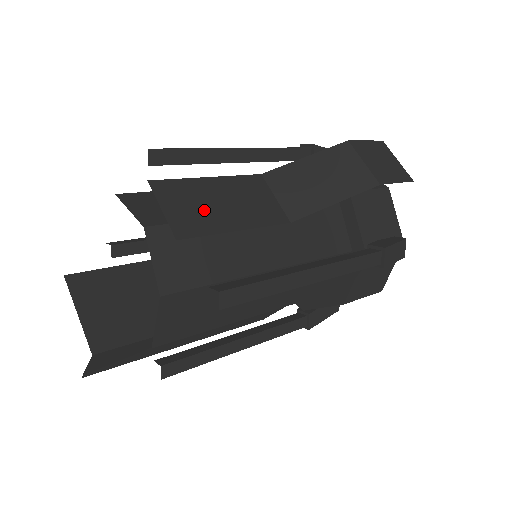
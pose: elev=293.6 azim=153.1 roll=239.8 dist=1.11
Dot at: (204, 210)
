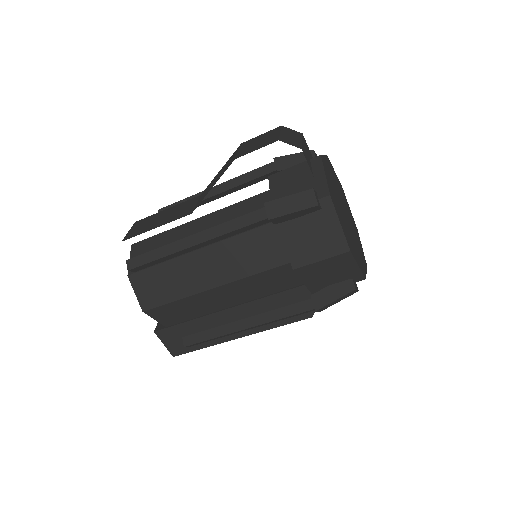
Dot at: (147, 225)
